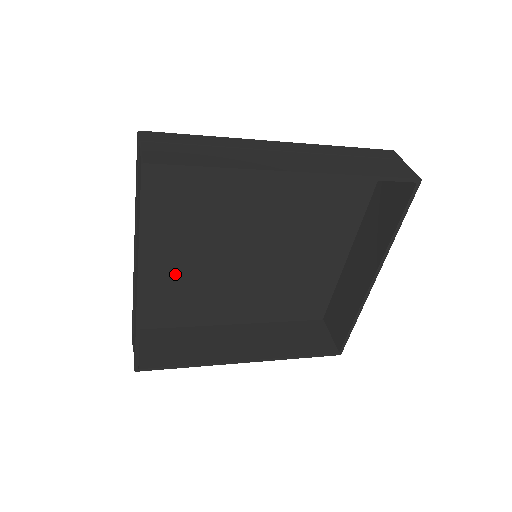
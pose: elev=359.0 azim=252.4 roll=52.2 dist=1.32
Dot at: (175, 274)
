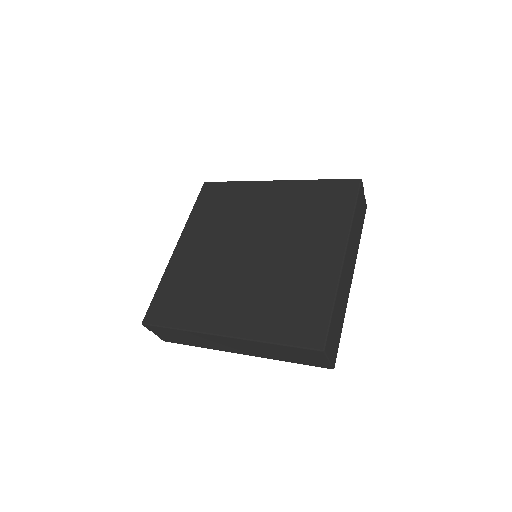
Dot at: (210, 302)
